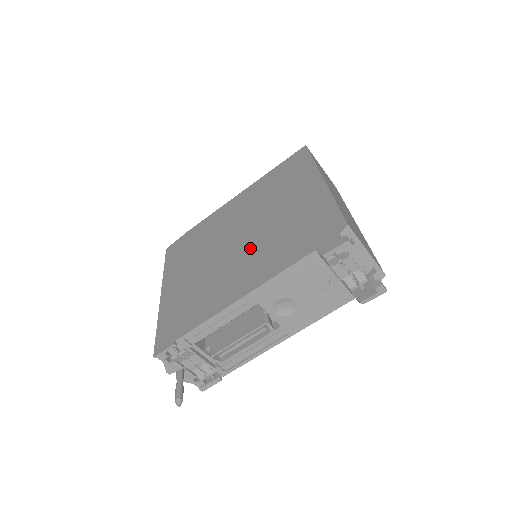
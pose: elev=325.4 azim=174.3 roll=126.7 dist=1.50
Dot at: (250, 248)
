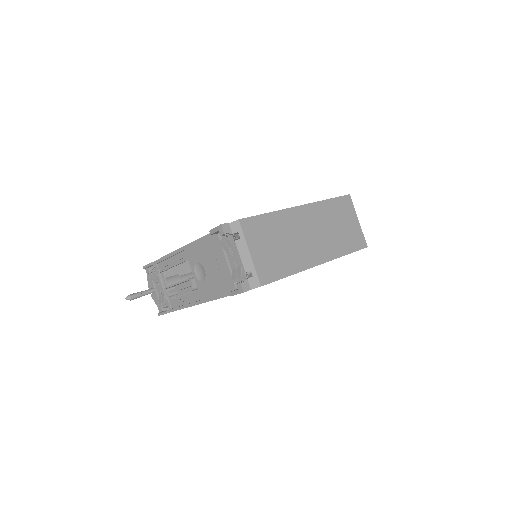
Dot at: occluded
